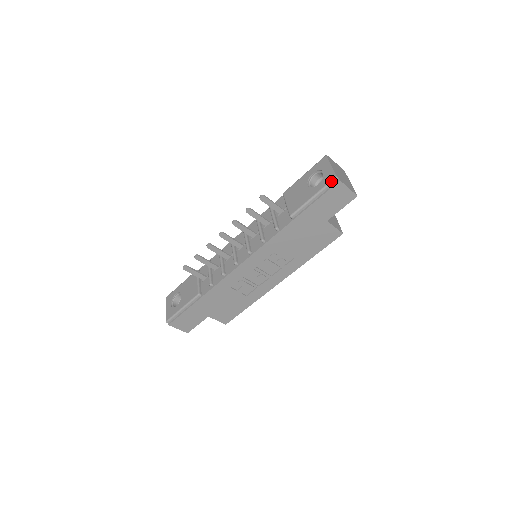
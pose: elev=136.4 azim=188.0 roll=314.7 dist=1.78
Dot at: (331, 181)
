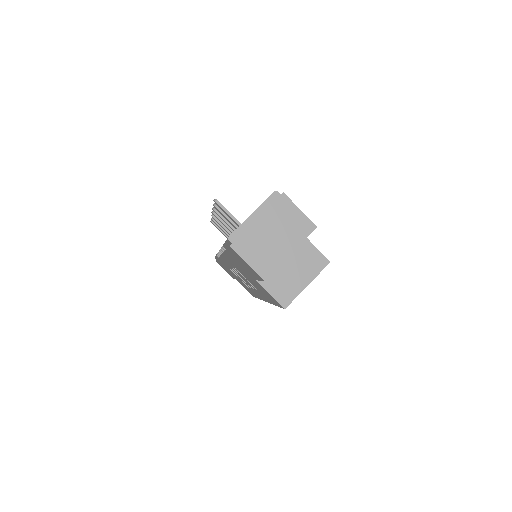
Dot at: (227, 238)
